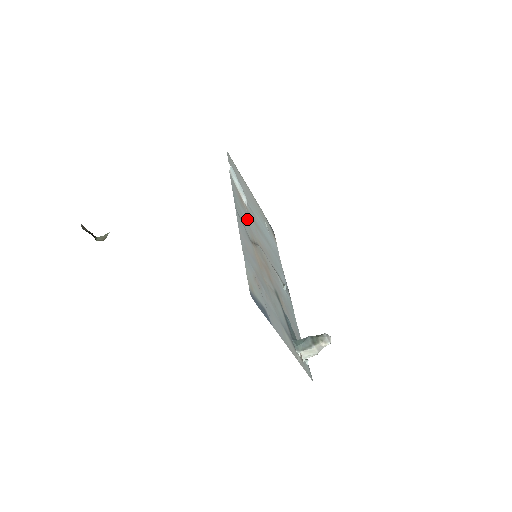
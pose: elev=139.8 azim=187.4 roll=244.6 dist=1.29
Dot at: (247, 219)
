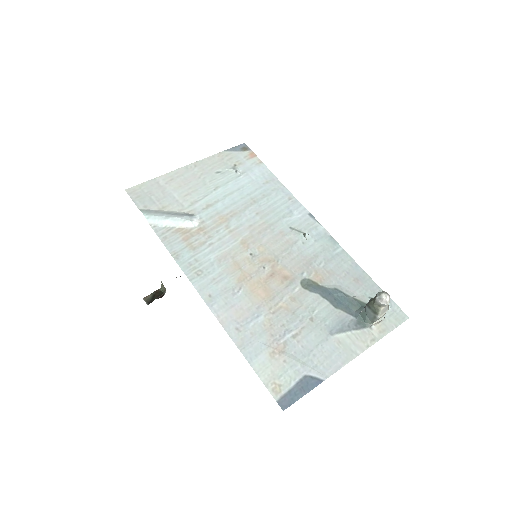
Dot at: (212, 250)
